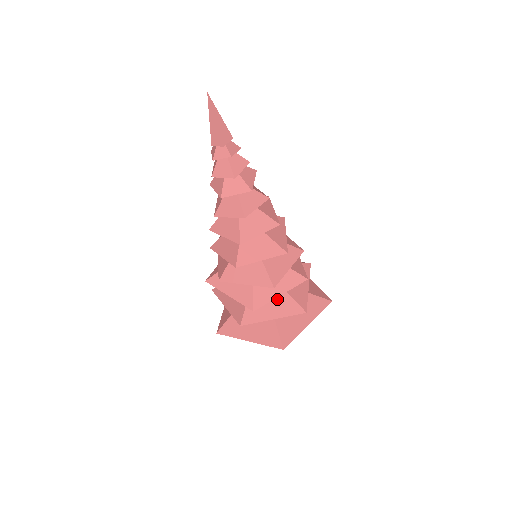
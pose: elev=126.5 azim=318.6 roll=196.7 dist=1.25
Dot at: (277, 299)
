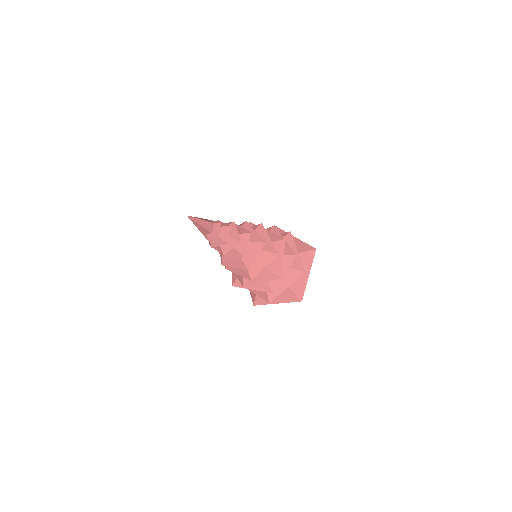
Dot at: occluded
